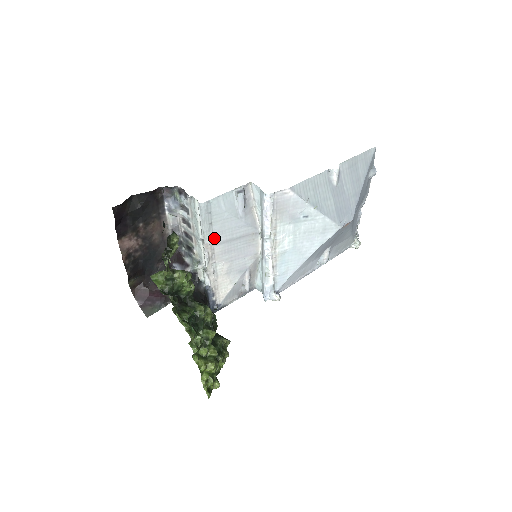
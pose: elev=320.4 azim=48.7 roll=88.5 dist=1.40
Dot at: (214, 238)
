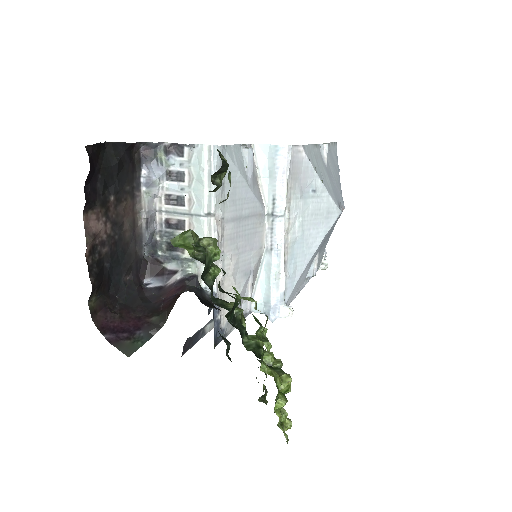
Dot at: (225, 210)
